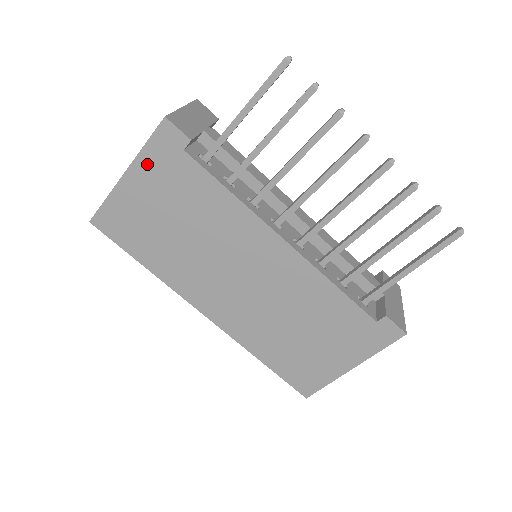
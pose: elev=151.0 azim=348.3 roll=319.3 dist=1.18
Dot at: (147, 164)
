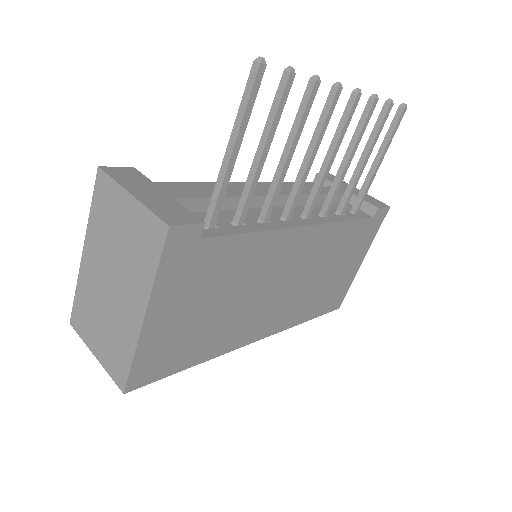
Dot at: (166, 286)
